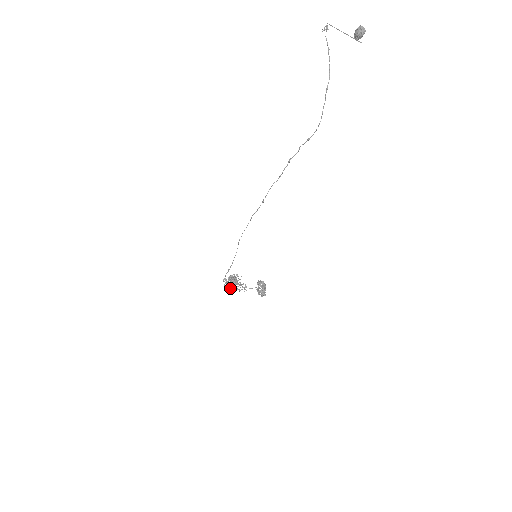
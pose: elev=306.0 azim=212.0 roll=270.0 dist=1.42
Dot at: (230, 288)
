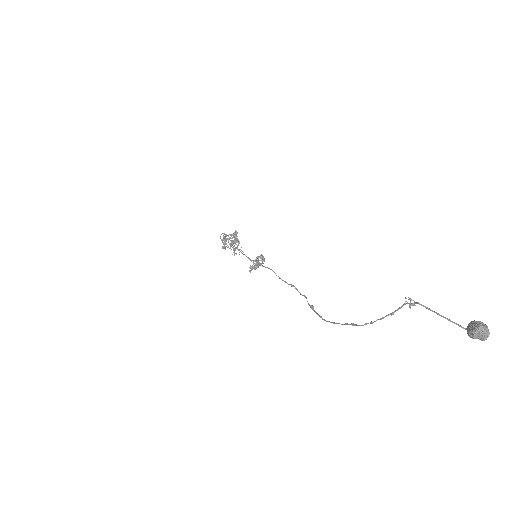
Dot at: (223, 242)
